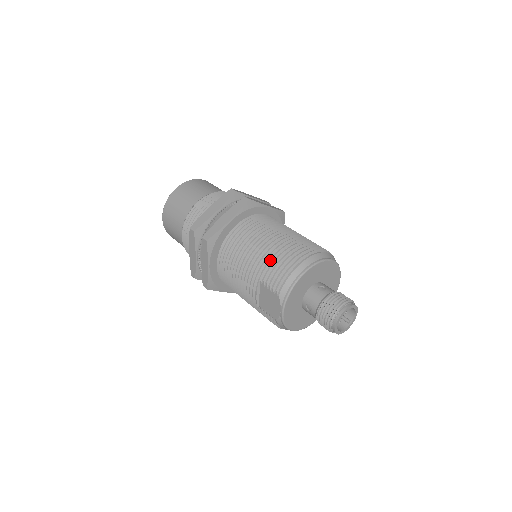
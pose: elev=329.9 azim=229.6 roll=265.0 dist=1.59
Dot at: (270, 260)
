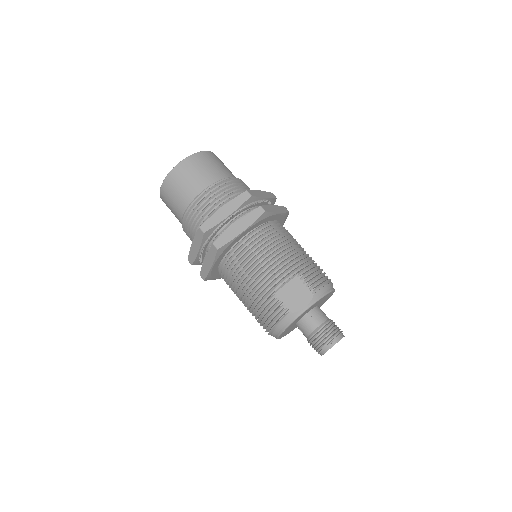
Dot at: (309, 264)
